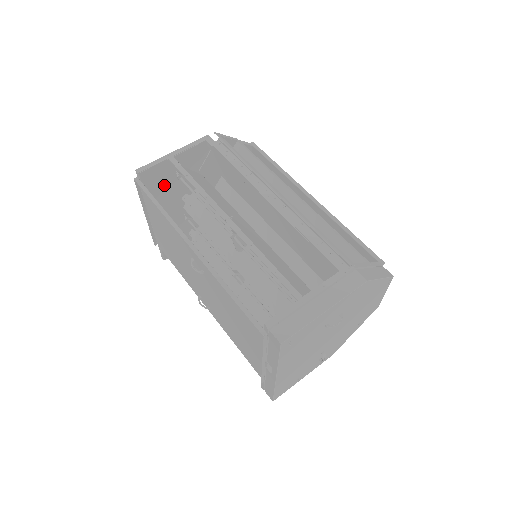
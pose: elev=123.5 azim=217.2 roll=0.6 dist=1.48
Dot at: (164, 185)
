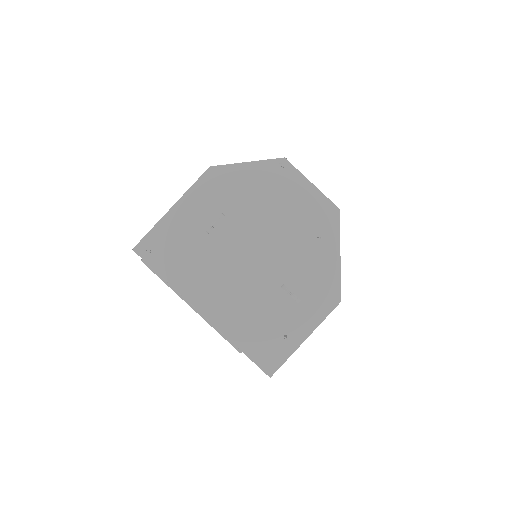
Dot at: occluded
